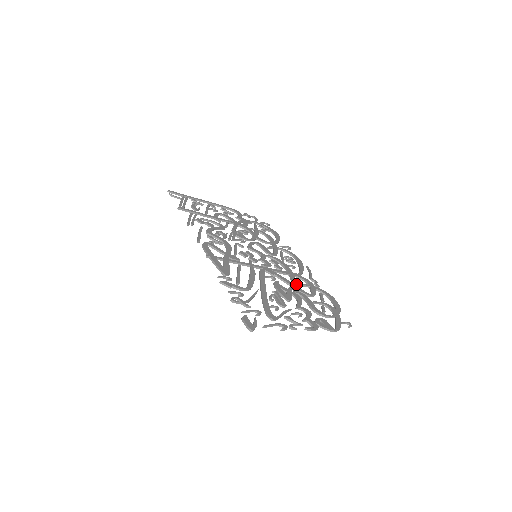
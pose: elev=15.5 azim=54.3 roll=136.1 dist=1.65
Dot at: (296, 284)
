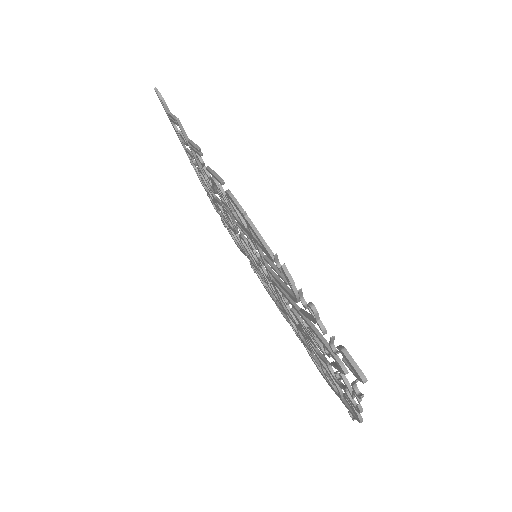
Dot at: occluded
